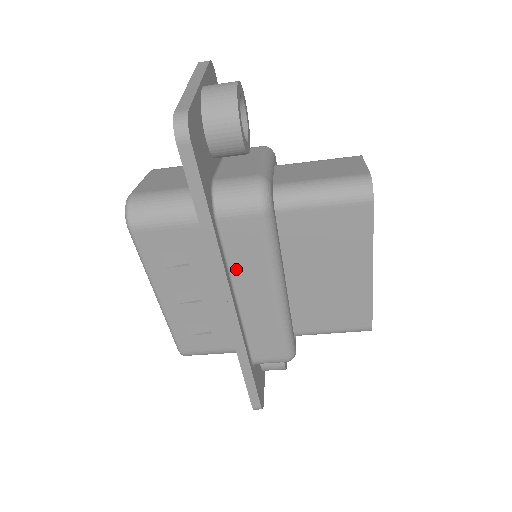
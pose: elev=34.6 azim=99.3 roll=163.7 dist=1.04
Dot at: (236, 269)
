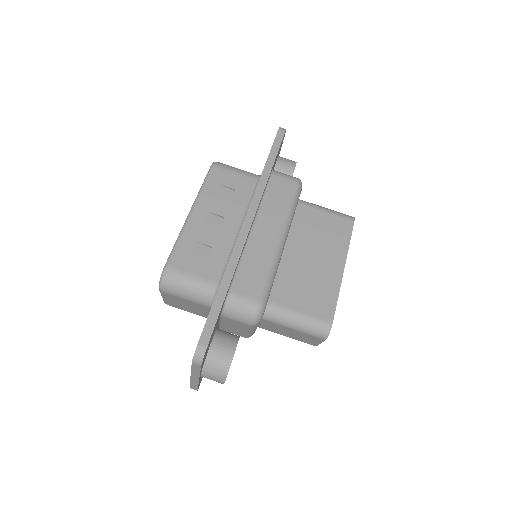
Dot at: (265, 207)
